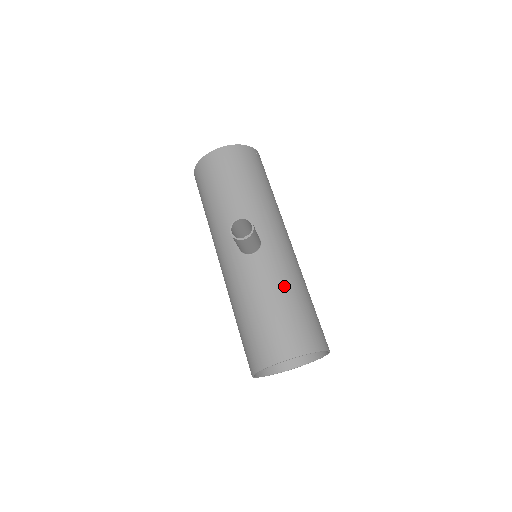
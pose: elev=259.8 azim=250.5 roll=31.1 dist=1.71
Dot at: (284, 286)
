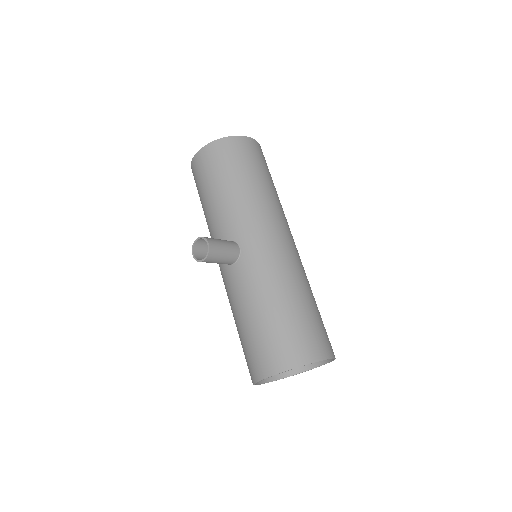
Dot at: (264, 296)
